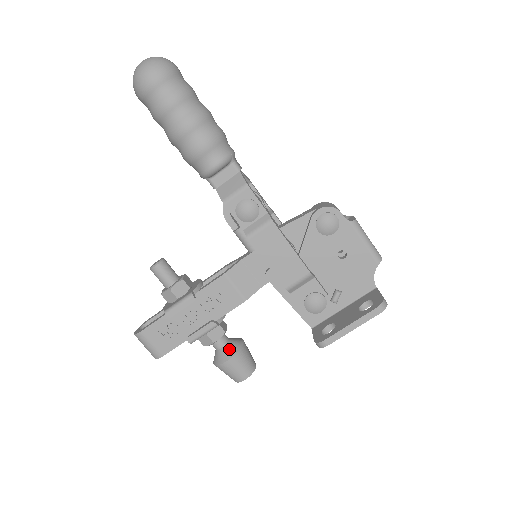
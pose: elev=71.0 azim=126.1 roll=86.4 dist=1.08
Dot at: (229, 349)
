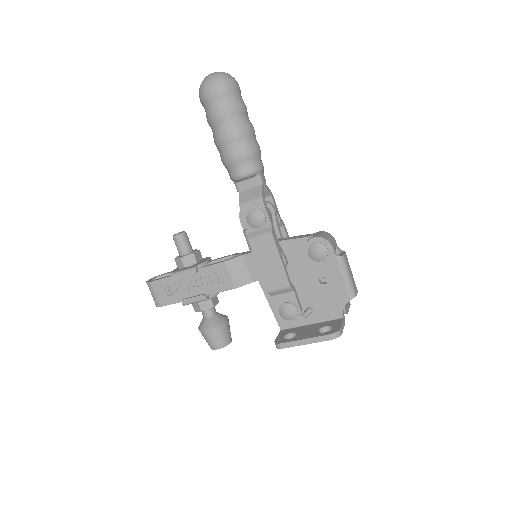
Dot at: (212, 321)
